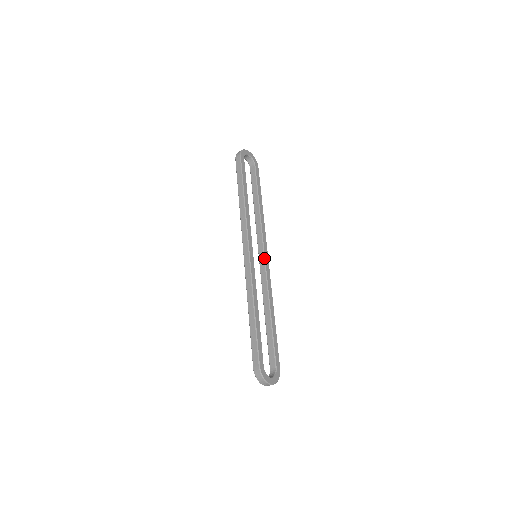
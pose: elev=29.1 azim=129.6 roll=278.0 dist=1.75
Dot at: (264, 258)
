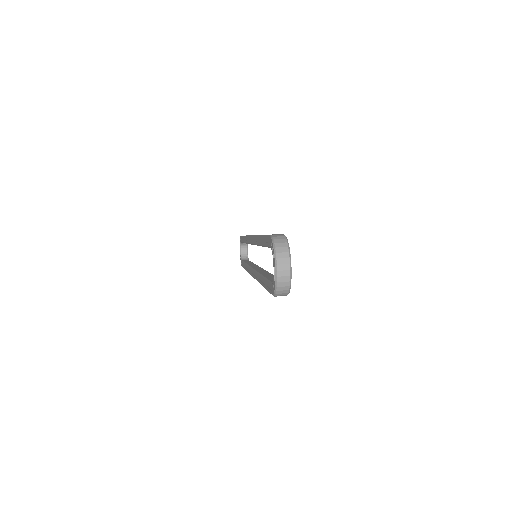
Dot at: occluded
